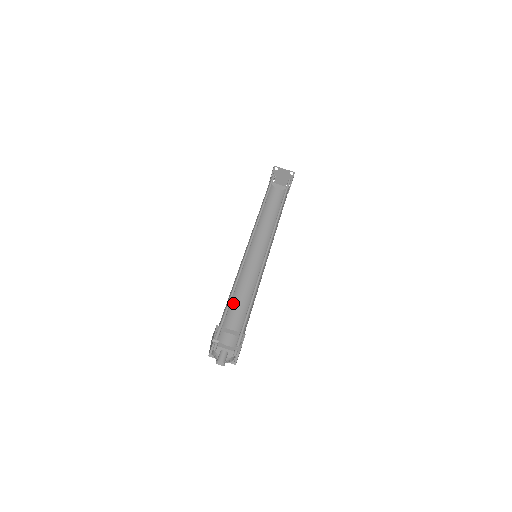
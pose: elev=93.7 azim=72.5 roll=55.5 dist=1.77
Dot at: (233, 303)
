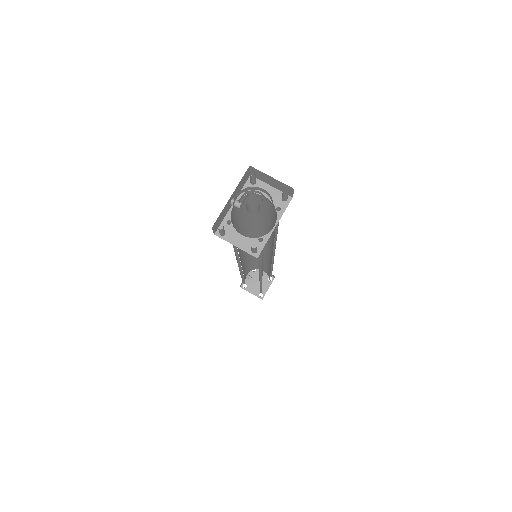
Dot at: occluded
